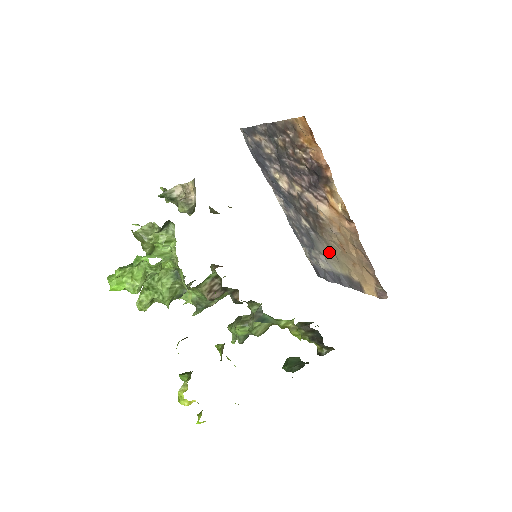
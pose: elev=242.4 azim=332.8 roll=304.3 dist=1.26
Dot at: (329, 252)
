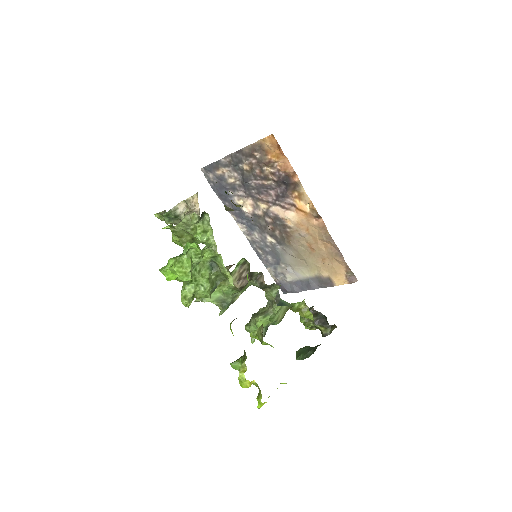
Dot at: (297, 259)
